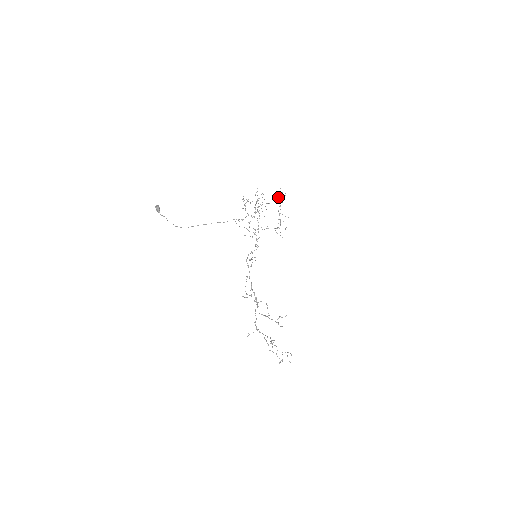
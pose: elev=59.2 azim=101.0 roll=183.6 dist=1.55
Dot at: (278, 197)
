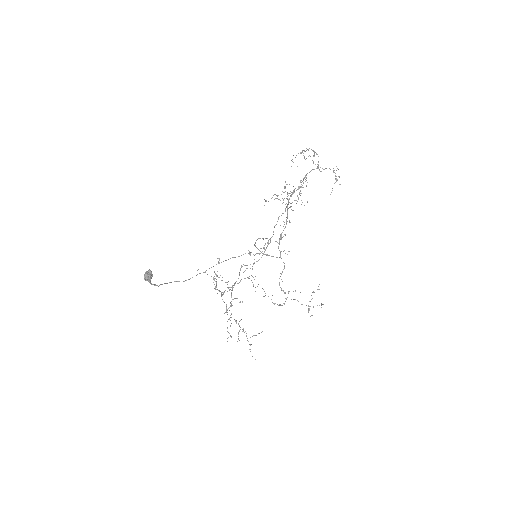
Dot at: occluded
